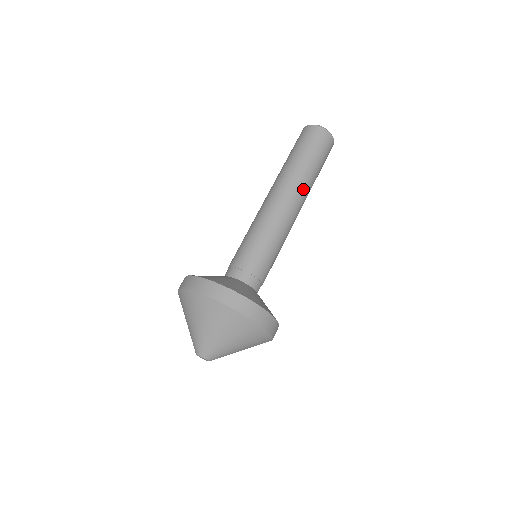
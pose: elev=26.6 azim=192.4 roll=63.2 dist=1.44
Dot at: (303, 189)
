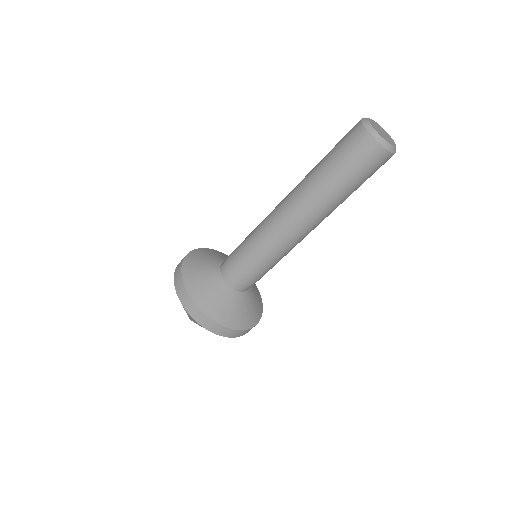
Dot at: (321, 214)
